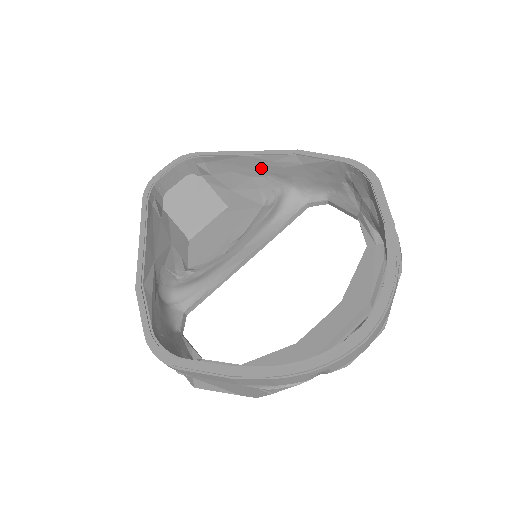
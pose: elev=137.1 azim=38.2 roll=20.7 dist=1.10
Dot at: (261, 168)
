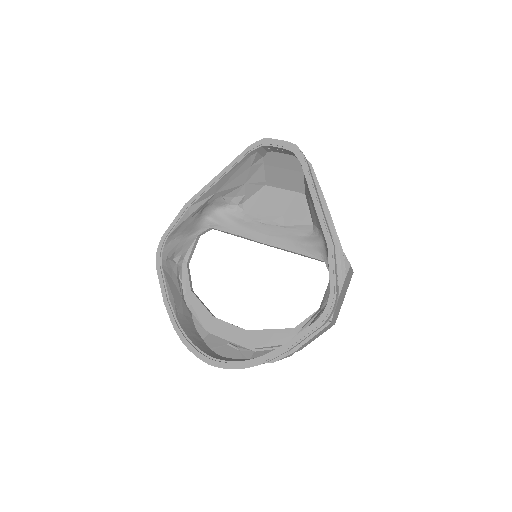
Dot at: occluded
